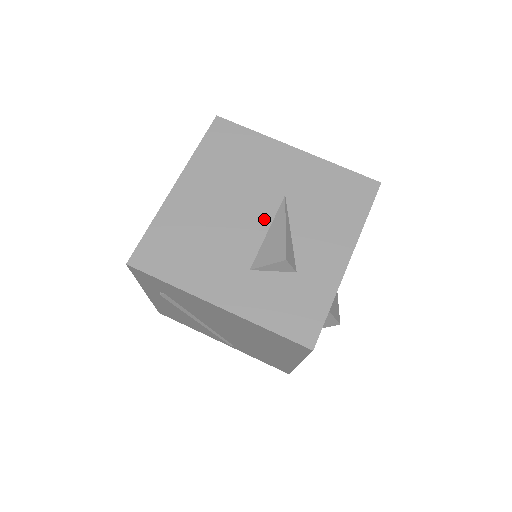
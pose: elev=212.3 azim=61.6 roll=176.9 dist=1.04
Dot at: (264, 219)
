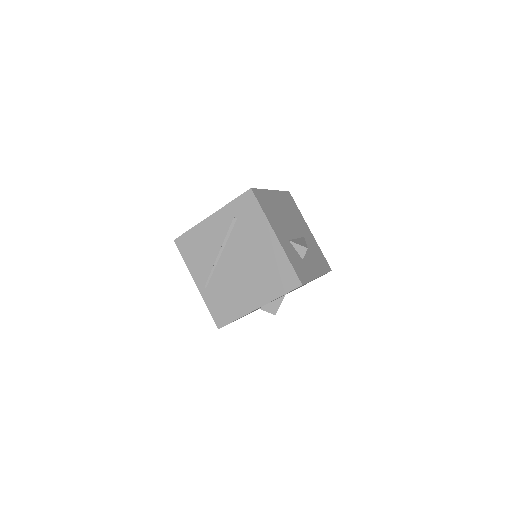
Dot at: (296, 234)
